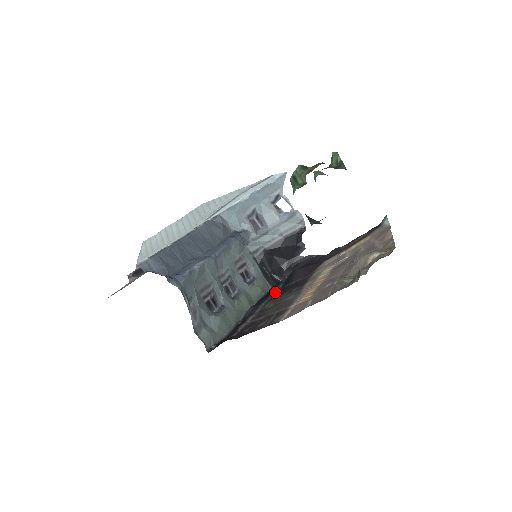
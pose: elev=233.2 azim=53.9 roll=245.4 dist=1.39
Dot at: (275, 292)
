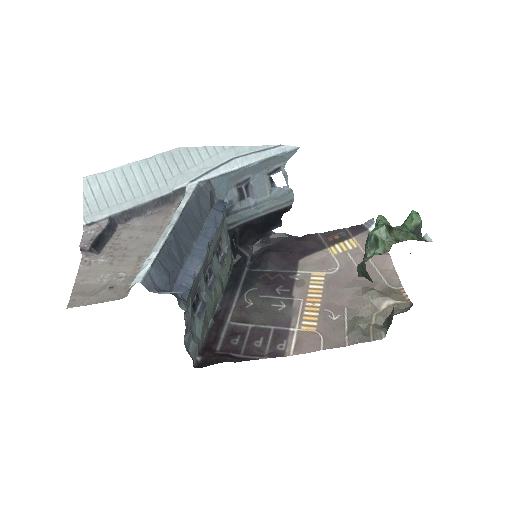
Dot at: (245, 275)
